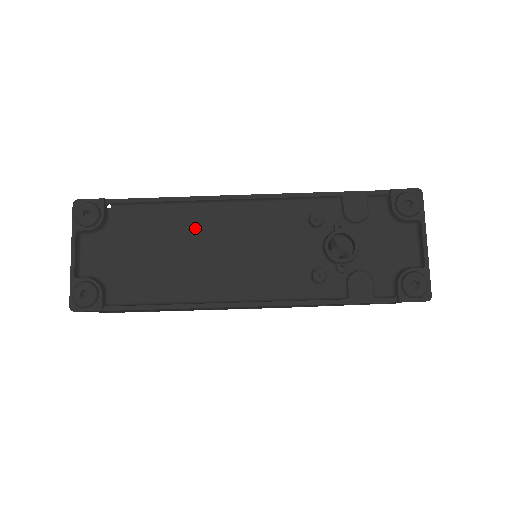
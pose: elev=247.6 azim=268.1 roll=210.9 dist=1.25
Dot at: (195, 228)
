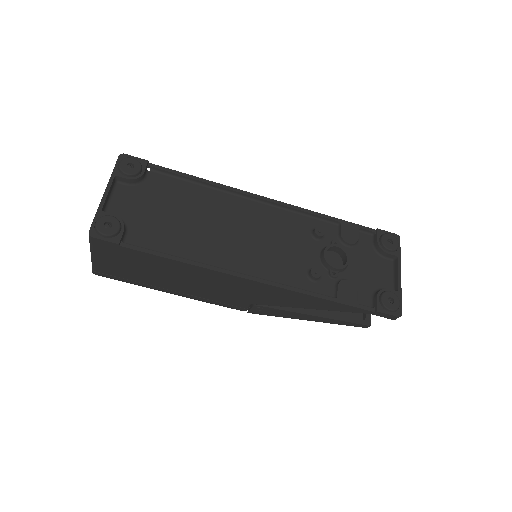
Dot at: (219, 209)
